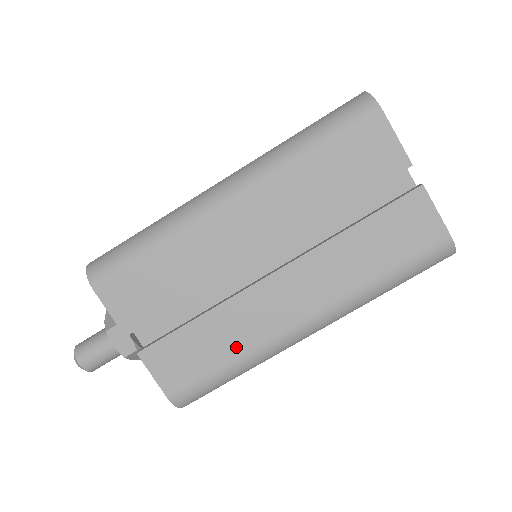
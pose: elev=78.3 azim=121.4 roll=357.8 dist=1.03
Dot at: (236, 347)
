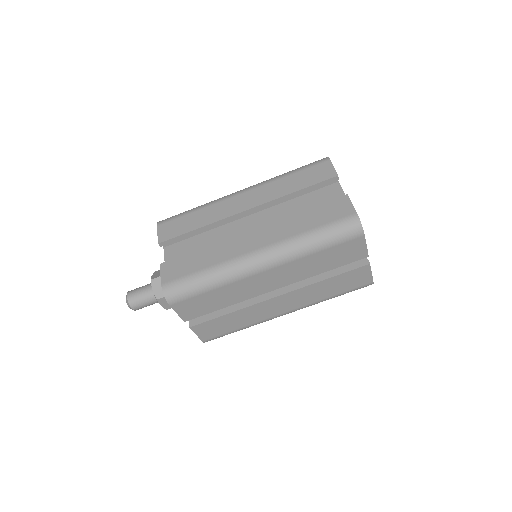
Dot at: (246, 323)
